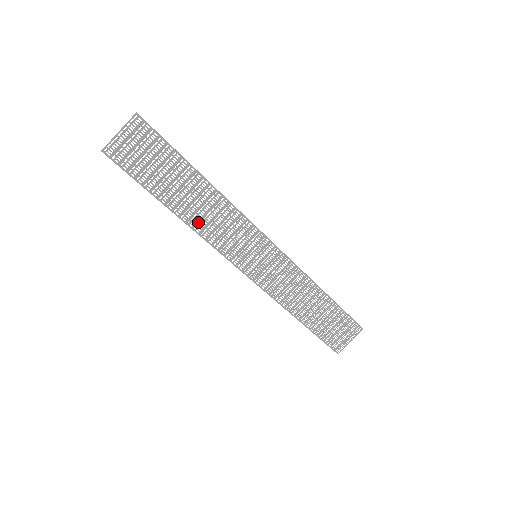
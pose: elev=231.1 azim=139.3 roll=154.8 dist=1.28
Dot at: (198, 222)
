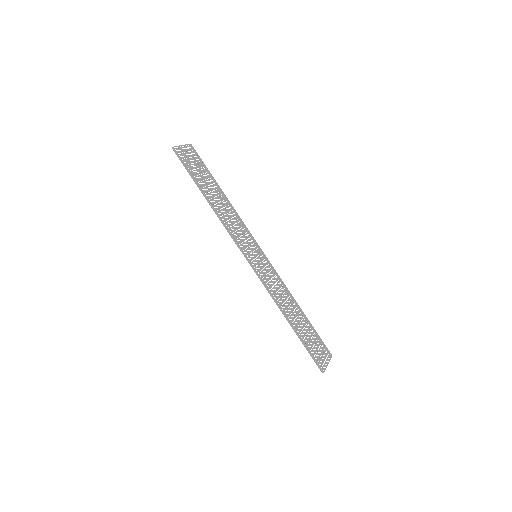
Dot at: (222, 214)
